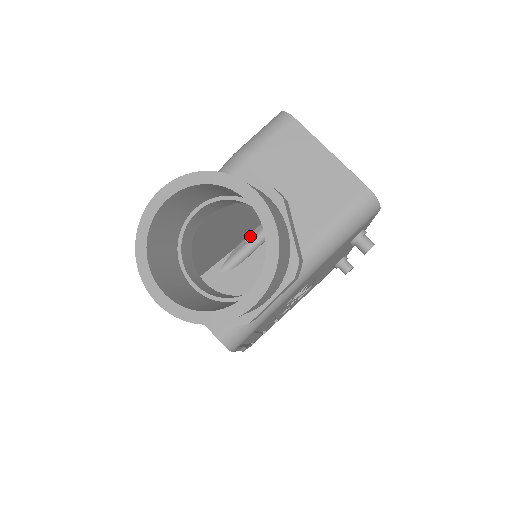
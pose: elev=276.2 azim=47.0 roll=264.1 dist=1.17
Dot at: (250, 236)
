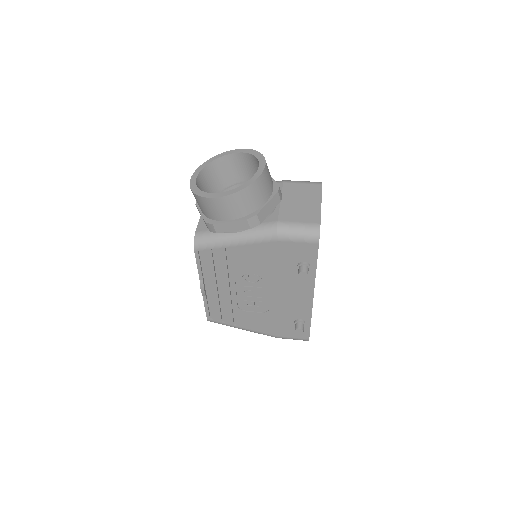
Dot at: occluded
